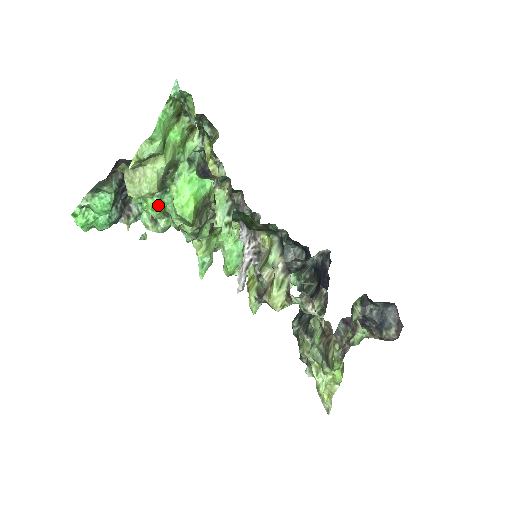
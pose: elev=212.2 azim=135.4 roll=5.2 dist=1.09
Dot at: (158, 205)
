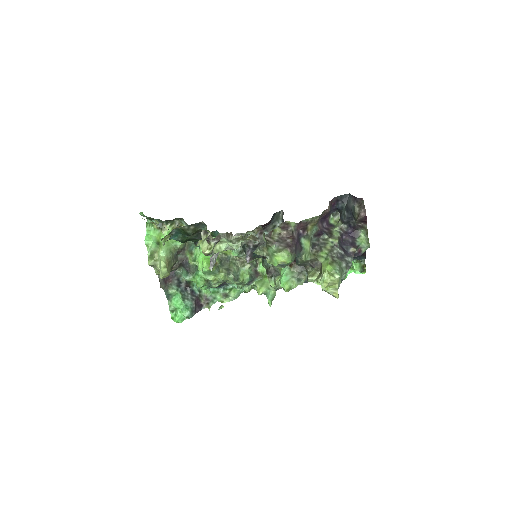
Dot at: (197, 279)
